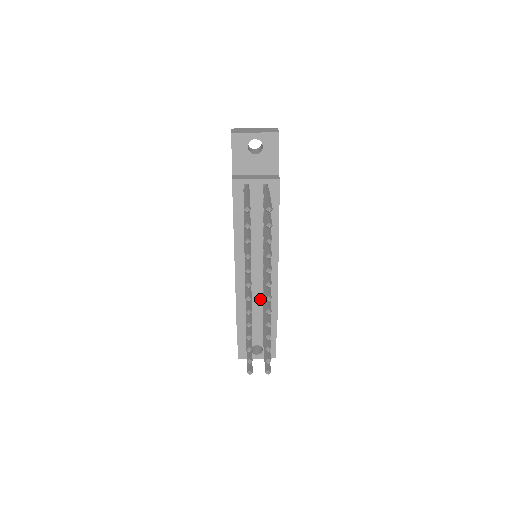
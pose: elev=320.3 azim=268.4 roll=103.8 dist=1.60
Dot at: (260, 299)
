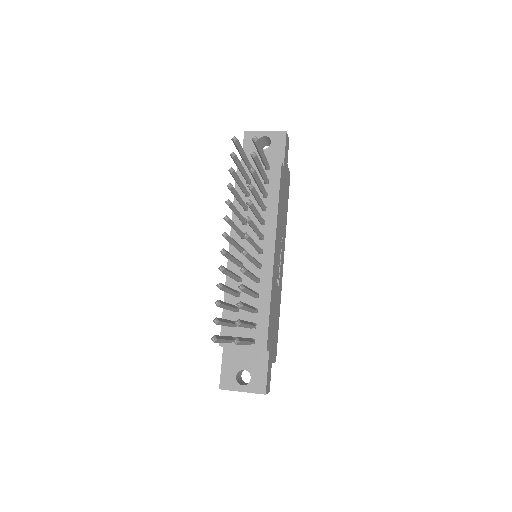
Dot at: occluded
